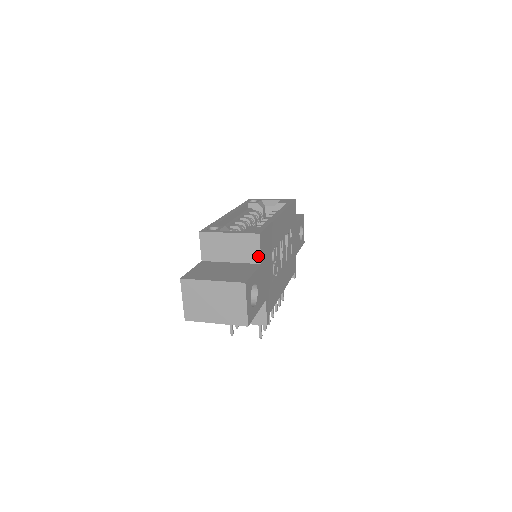
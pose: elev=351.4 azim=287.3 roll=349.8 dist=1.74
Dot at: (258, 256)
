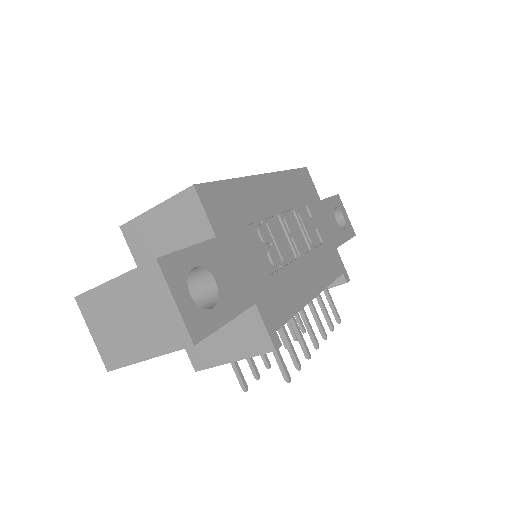
Dot at: (206, 225)
